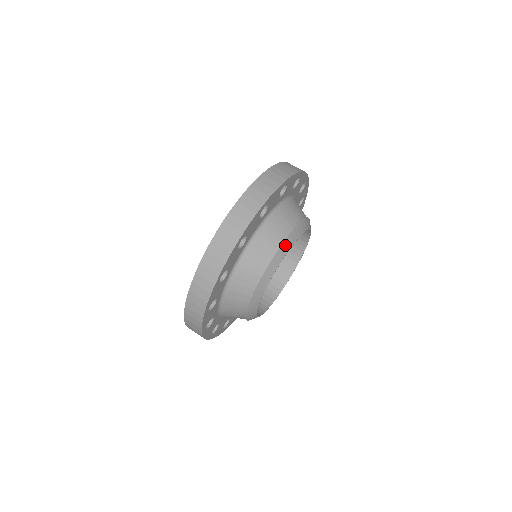
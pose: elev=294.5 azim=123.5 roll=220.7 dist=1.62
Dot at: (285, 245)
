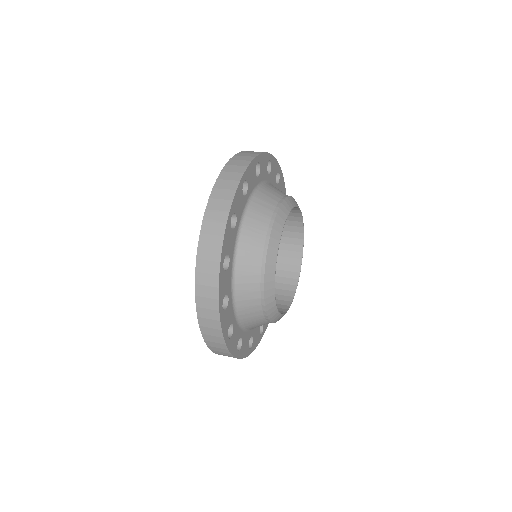
Dot at: occluded
